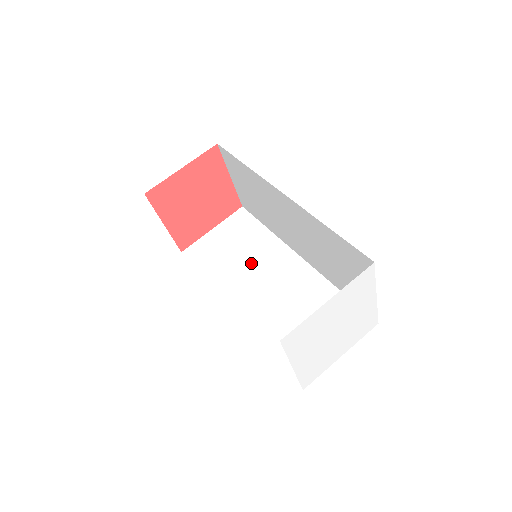
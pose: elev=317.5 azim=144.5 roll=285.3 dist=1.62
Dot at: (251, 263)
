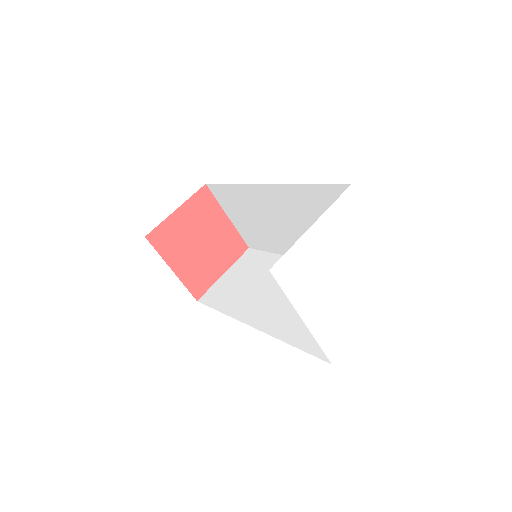
Dot at: (262, 283)
